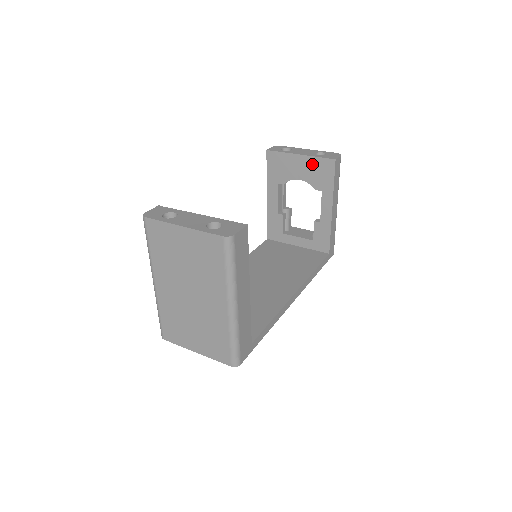
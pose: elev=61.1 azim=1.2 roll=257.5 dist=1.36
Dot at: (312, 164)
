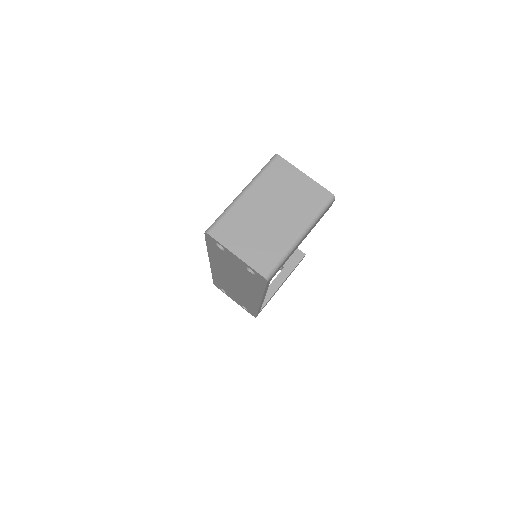
Dot at: occluded
